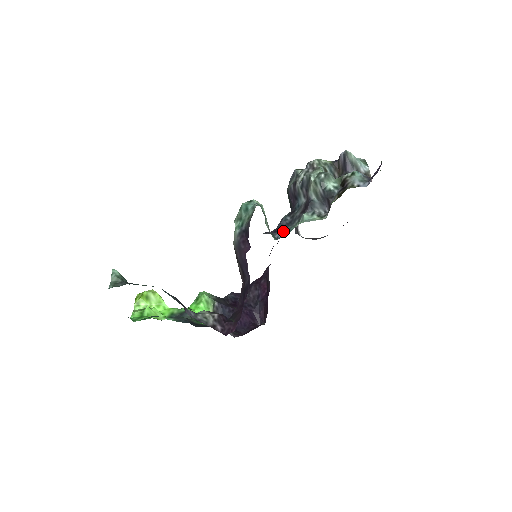
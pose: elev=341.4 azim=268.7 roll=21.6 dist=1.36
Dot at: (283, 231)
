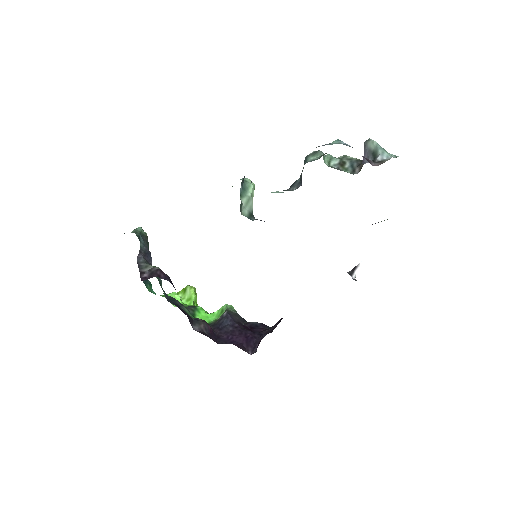
Dot at: occluded
